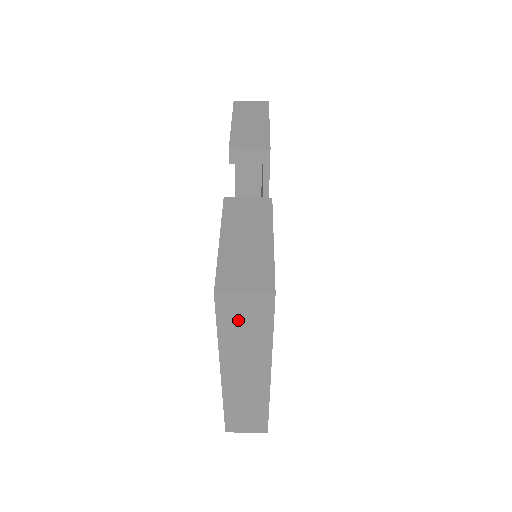
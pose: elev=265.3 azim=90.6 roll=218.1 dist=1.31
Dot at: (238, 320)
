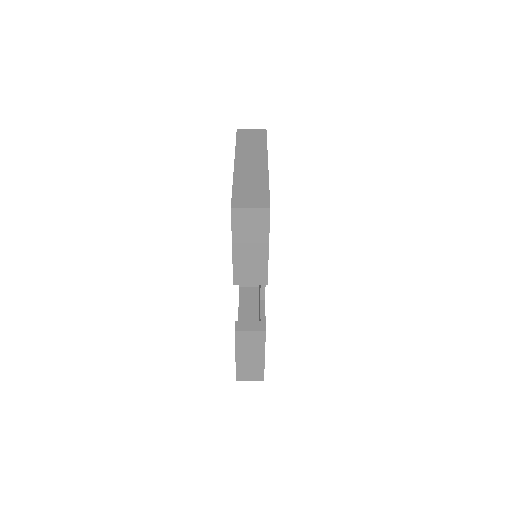
Dot at: occluded
